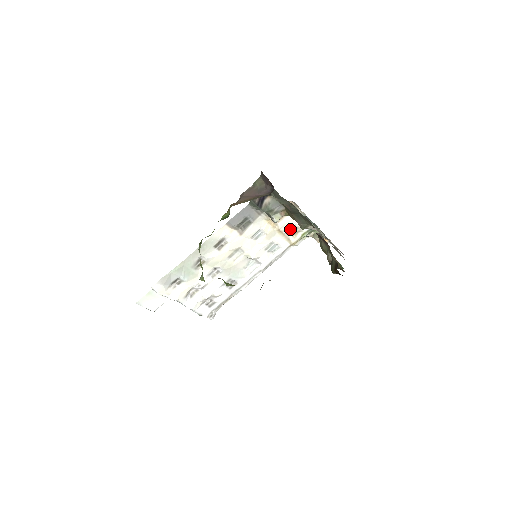
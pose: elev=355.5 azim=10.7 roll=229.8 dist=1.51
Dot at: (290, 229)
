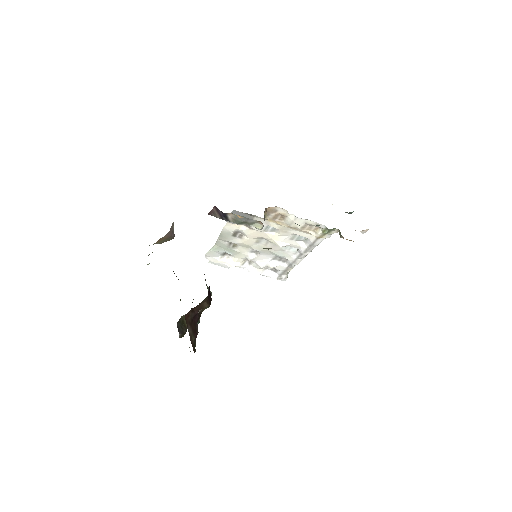
Dot at: (303, 226)
